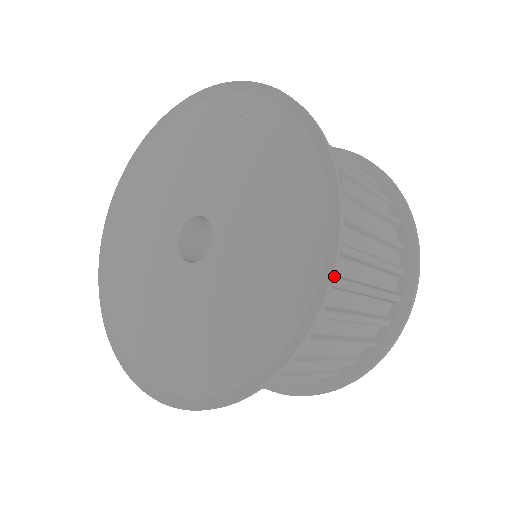
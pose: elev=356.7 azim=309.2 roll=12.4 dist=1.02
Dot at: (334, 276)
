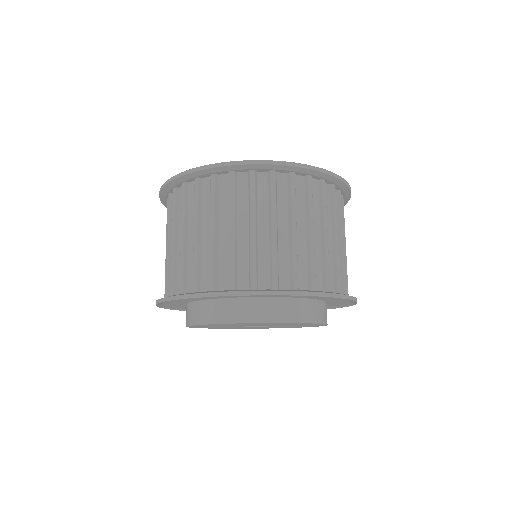
Dot at: occluded
